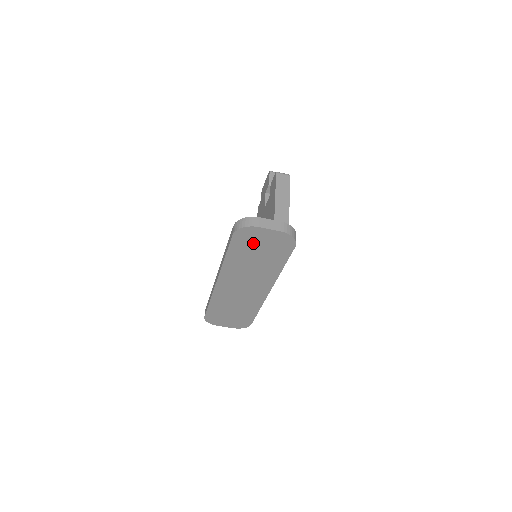
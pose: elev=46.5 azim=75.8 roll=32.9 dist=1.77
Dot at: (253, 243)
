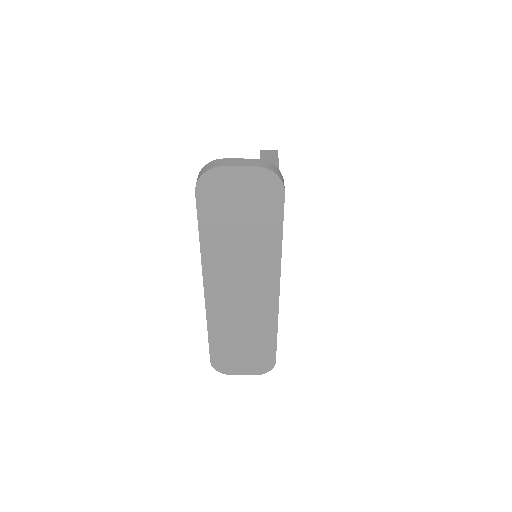
Dot at: (227, 200)
